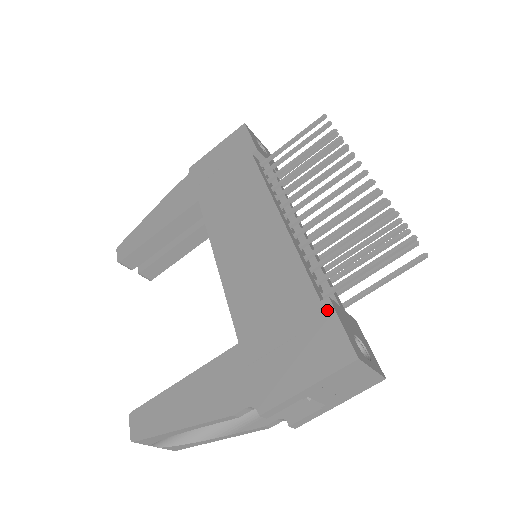
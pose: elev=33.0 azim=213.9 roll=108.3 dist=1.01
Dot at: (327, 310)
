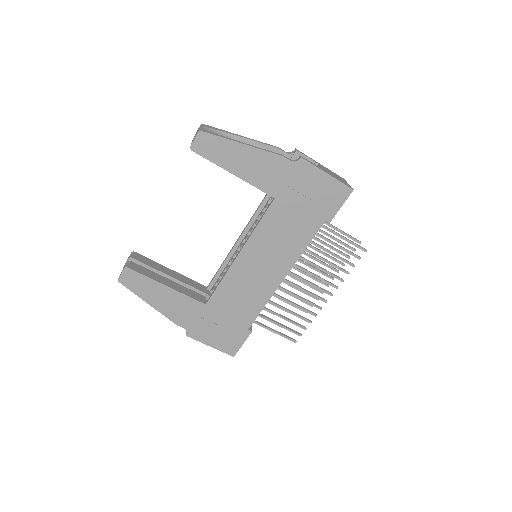
Dot at: (246, 335)
